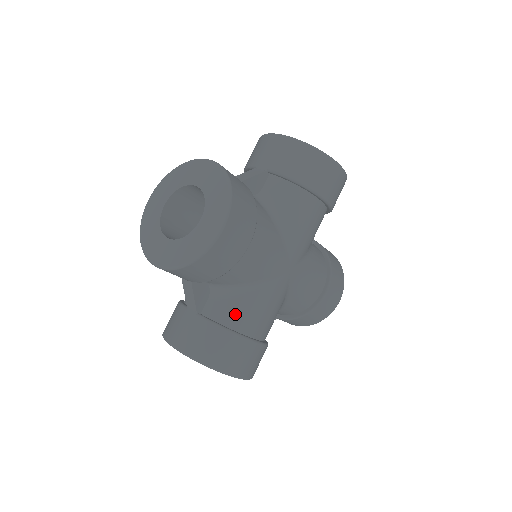
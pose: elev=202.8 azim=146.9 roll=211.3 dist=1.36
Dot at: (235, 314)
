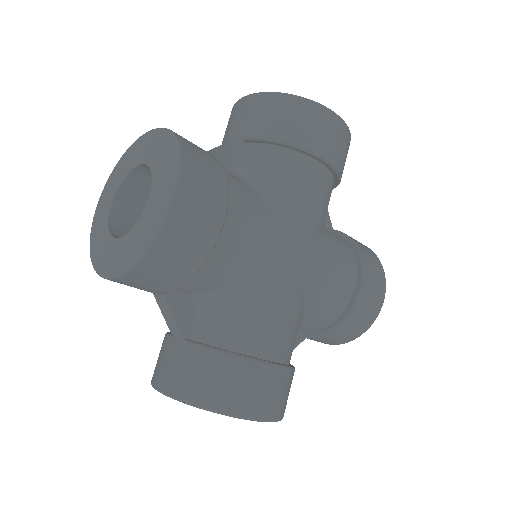
Dot at: (234, 330)
